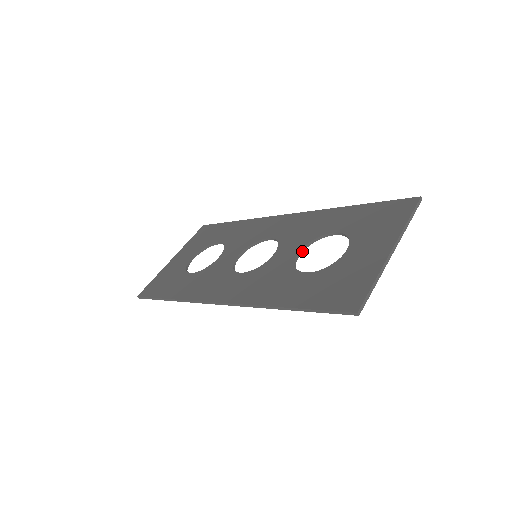
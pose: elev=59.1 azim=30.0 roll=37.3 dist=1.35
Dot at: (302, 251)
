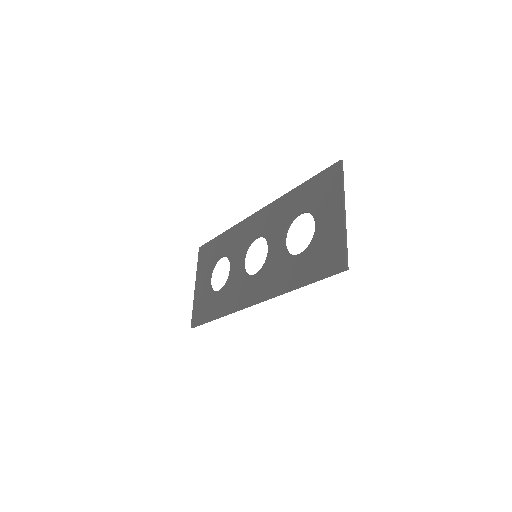
Dot at: occluded
